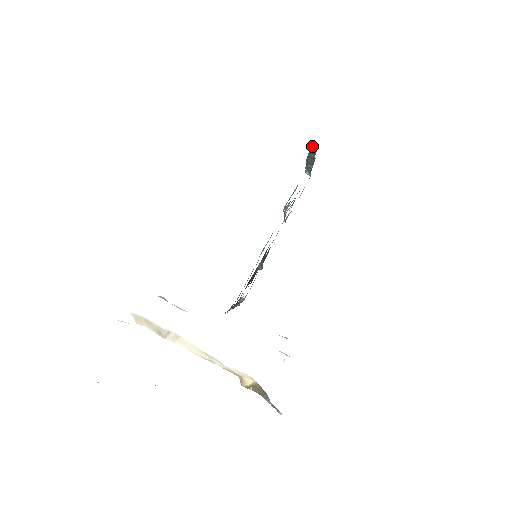
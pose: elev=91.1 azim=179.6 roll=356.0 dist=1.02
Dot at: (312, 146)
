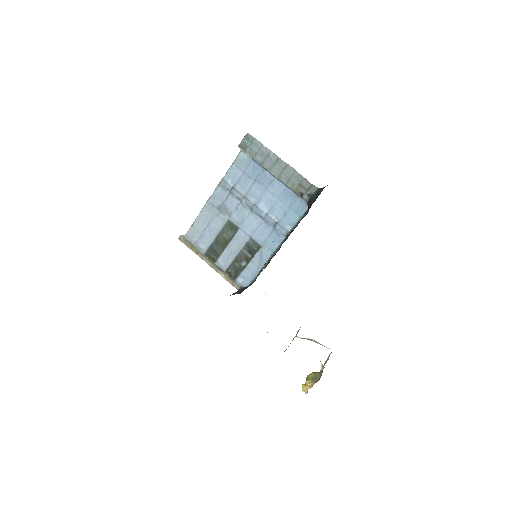
Dot at: (305, 200)
